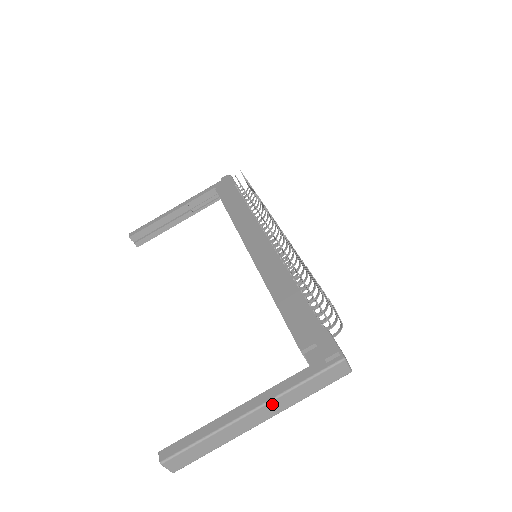
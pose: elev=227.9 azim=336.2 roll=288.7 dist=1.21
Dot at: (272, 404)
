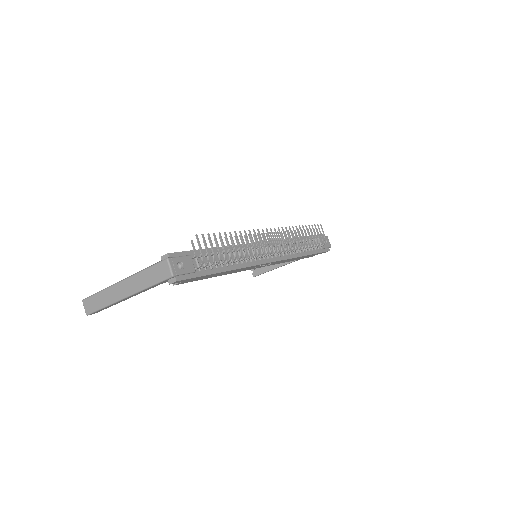
Dot at: (130, 281)
